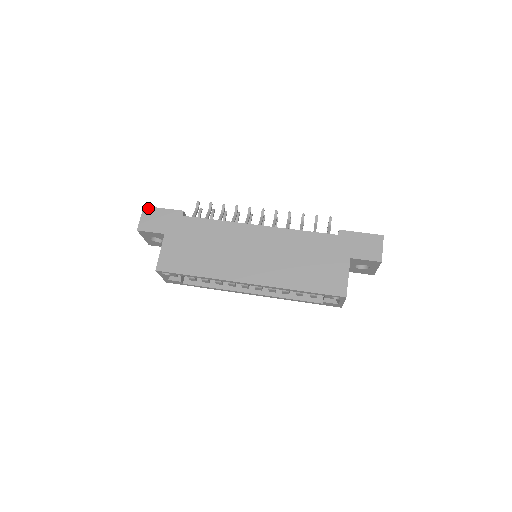
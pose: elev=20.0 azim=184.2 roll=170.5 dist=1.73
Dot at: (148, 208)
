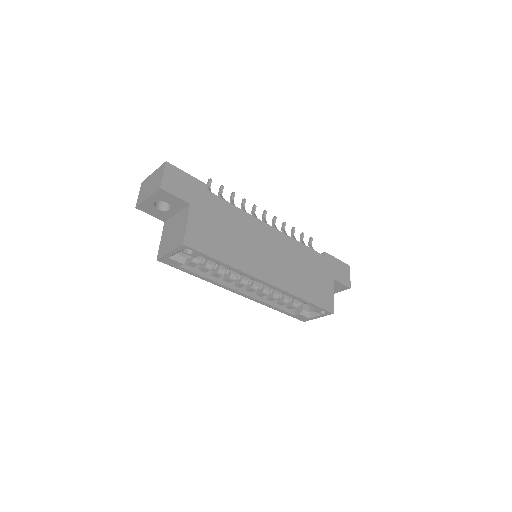
Dot at: (171, 166)
